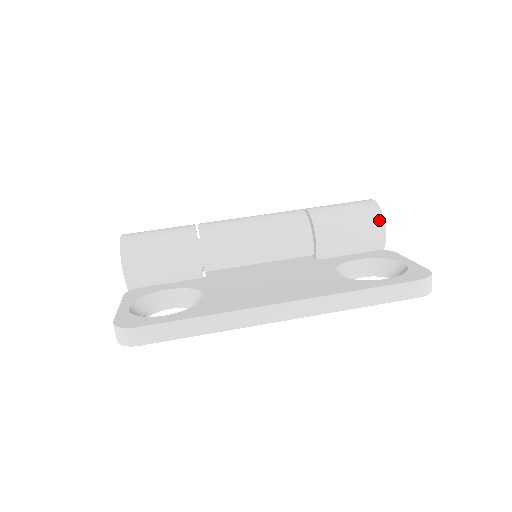
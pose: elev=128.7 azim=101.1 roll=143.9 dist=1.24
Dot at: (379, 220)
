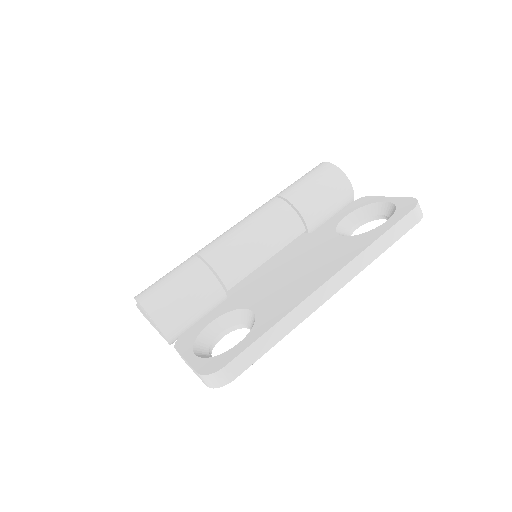
Dot at: (341, 176)
